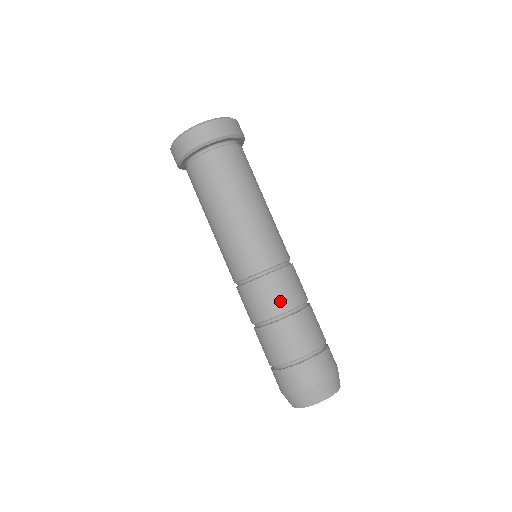
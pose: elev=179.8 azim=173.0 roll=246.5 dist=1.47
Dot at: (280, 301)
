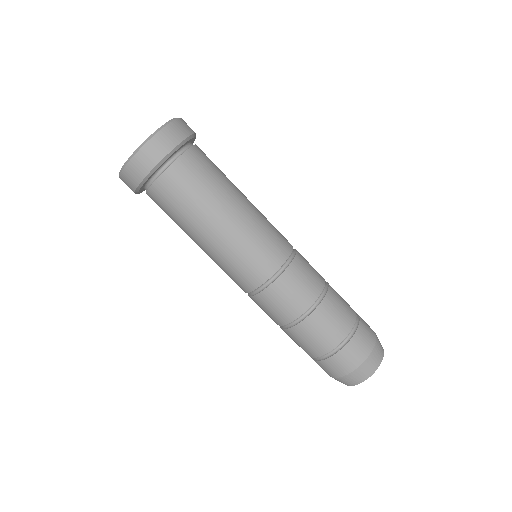
Dot at: (315, 280)
